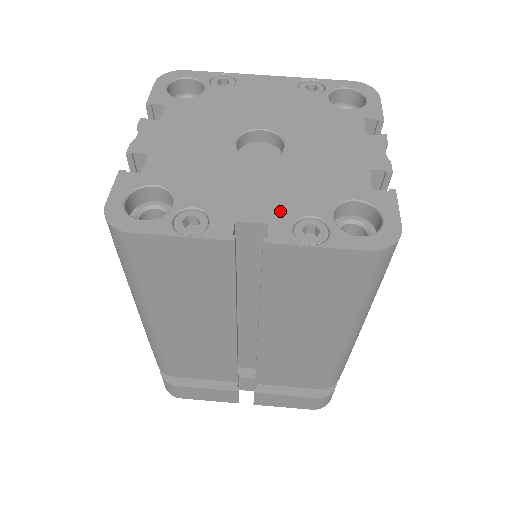
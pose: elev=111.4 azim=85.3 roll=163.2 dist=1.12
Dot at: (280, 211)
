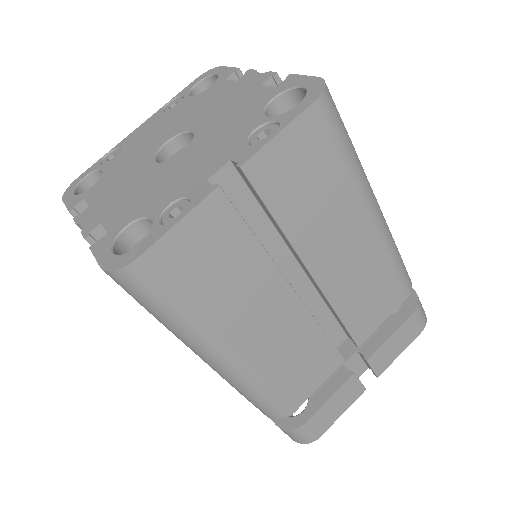
Dot at: (230, 149)
